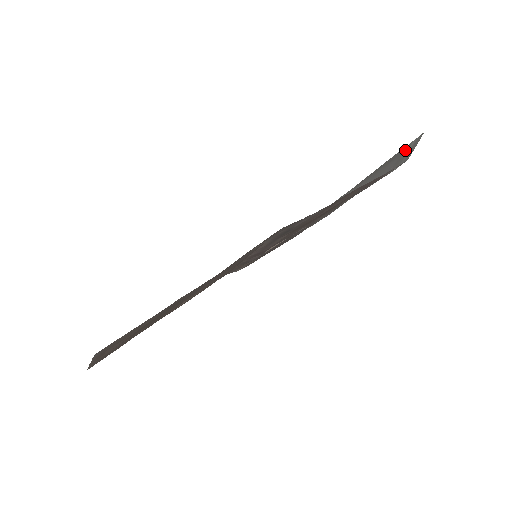
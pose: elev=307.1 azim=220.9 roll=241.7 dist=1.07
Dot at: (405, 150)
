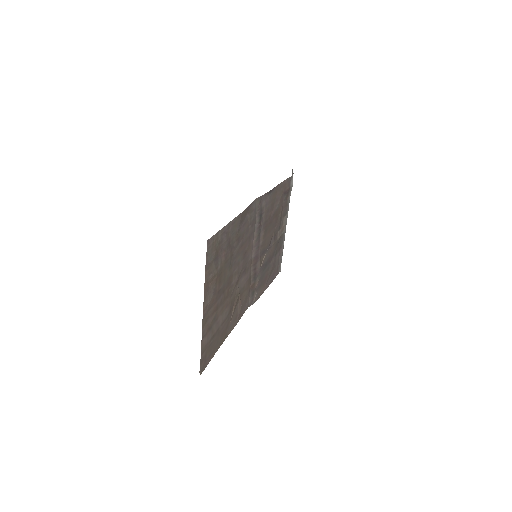
Dot at: occluded
